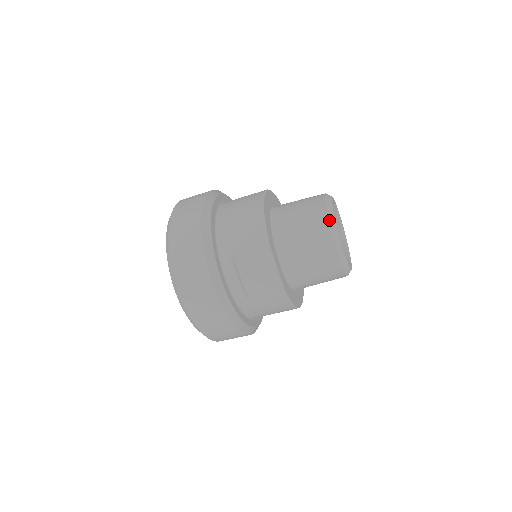
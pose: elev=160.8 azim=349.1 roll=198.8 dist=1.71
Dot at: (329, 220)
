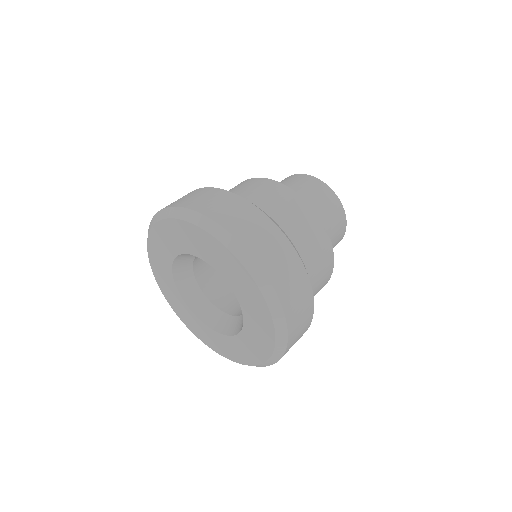
Dot at: occluded
